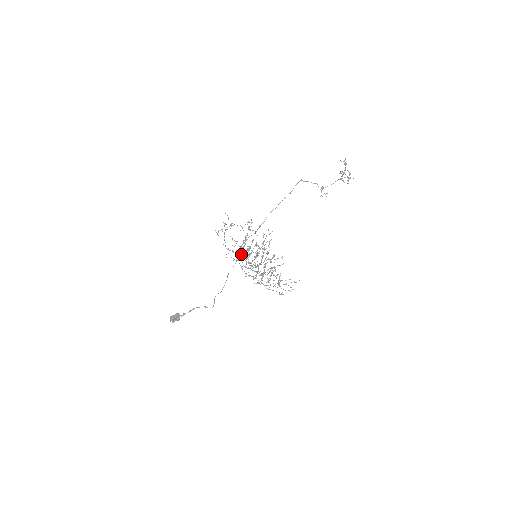
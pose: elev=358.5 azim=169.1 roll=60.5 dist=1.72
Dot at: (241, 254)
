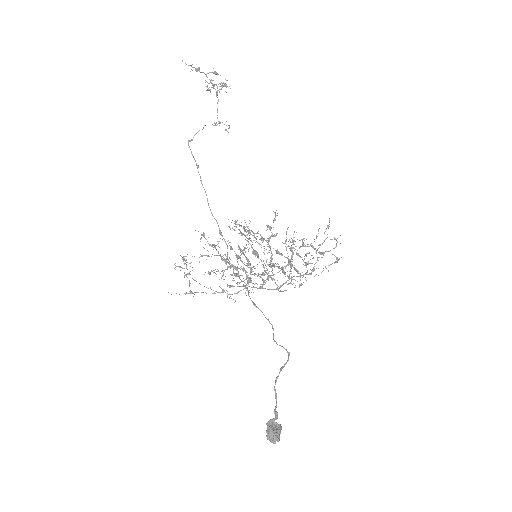
Dot at: occluded
